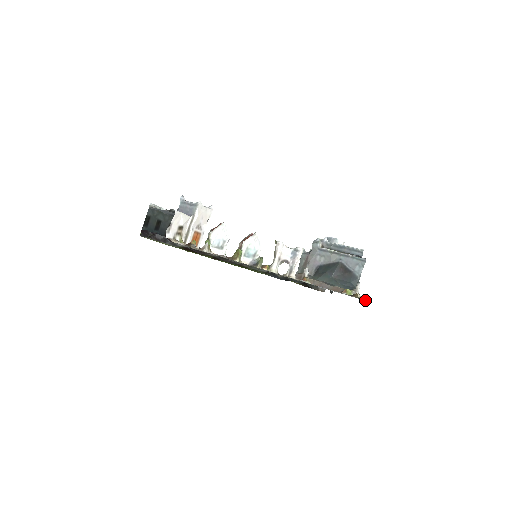
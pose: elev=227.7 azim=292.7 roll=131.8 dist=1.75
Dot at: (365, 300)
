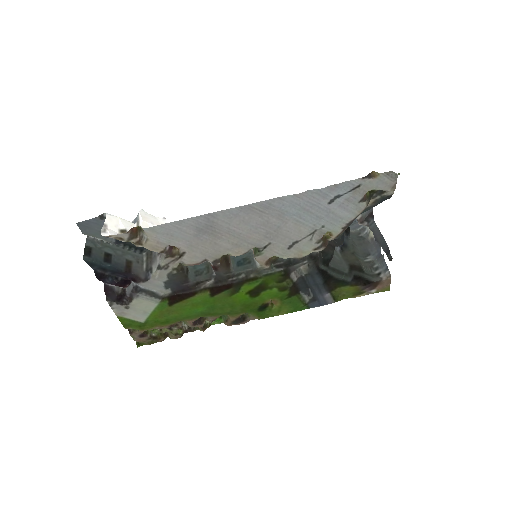
Dot at: (391, 172)
